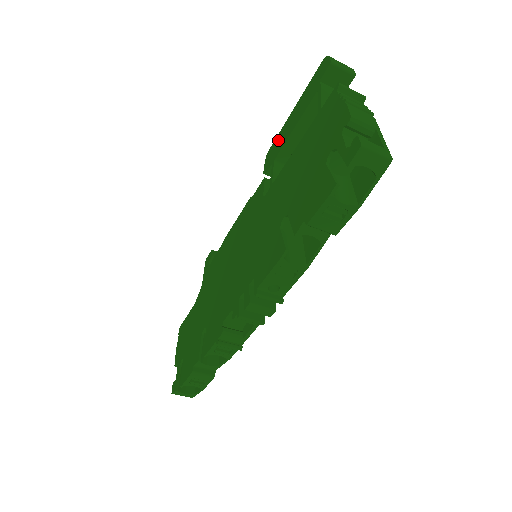
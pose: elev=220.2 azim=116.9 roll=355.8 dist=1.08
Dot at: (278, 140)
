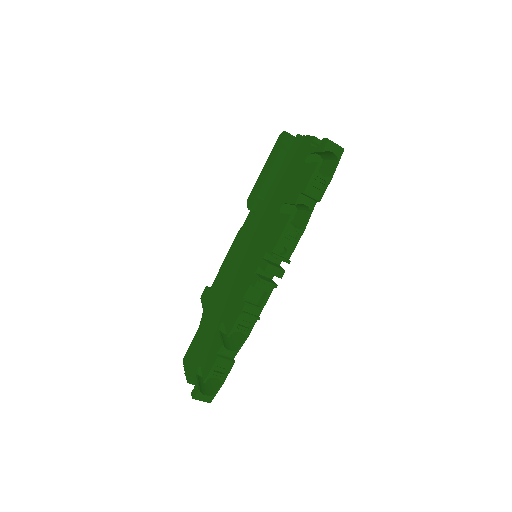
Dot at: (256, 187)
